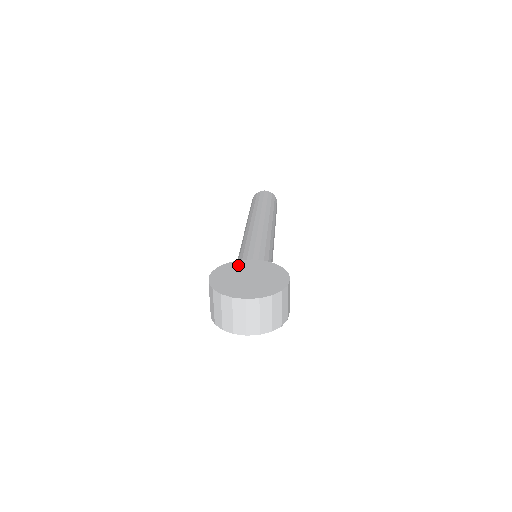
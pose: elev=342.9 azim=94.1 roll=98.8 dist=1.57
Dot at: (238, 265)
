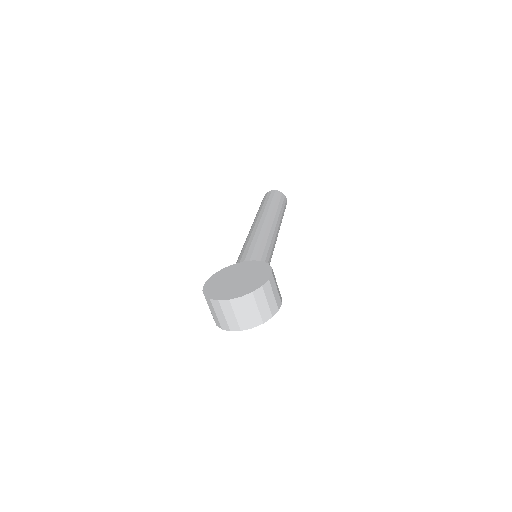
Dot at: (230, 269)
